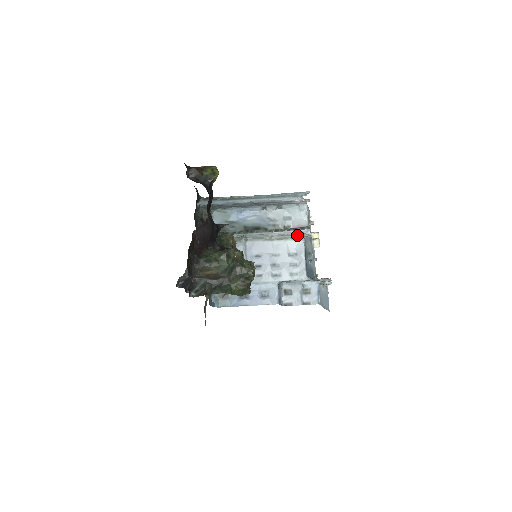
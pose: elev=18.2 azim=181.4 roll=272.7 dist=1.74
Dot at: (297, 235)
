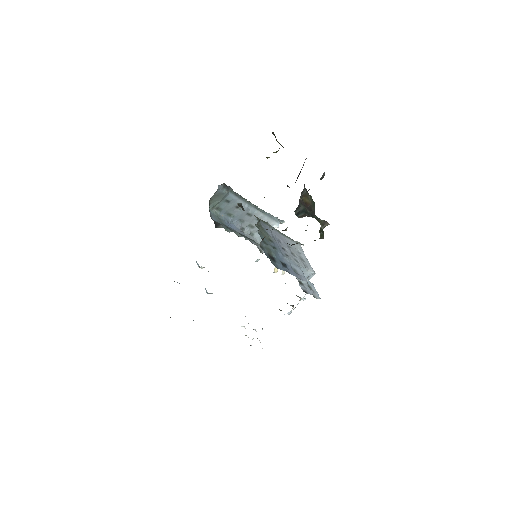
Dot at: (295, 241)
